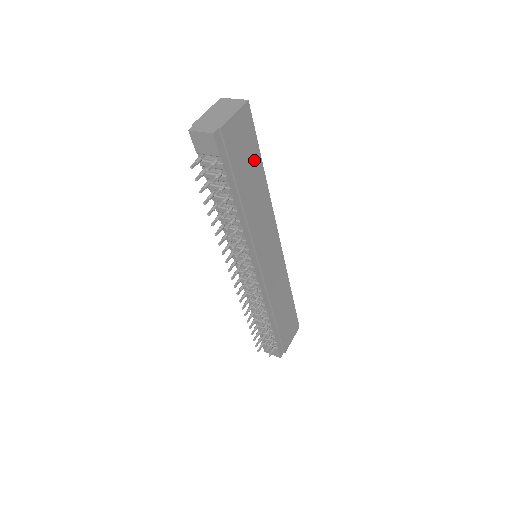
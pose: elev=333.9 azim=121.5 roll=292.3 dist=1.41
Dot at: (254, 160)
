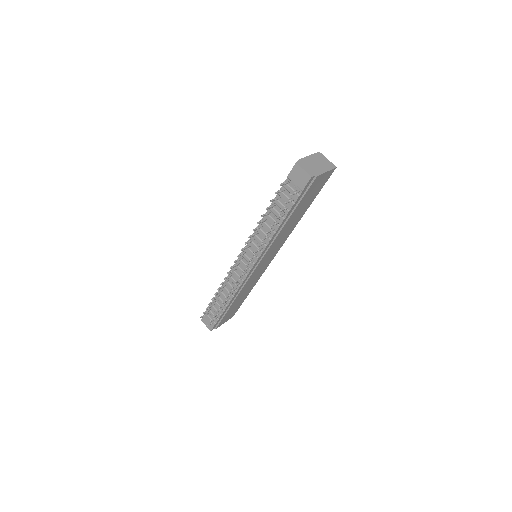
Dot at: (310, 201)
